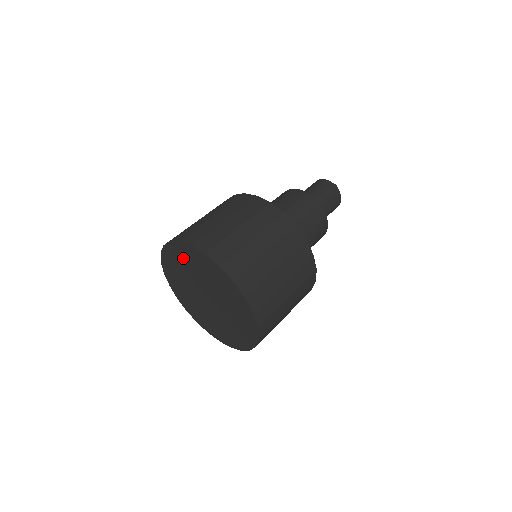
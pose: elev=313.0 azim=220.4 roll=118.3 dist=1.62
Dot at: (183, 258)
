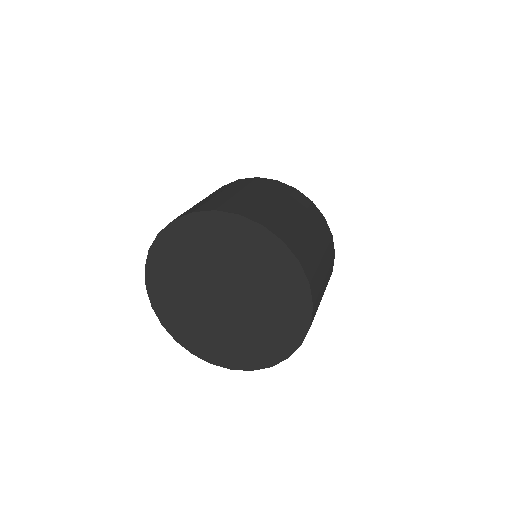
Dot at: (241, 242)
